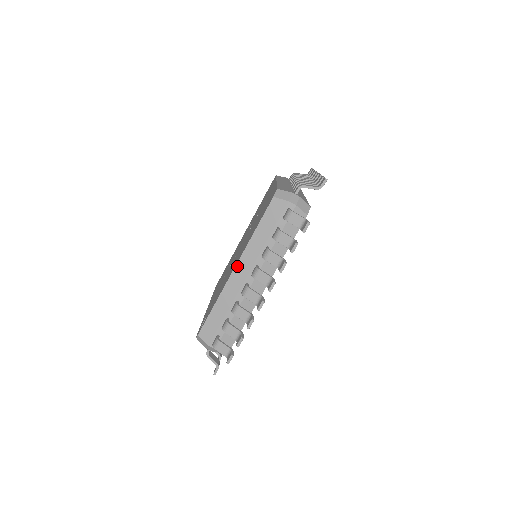
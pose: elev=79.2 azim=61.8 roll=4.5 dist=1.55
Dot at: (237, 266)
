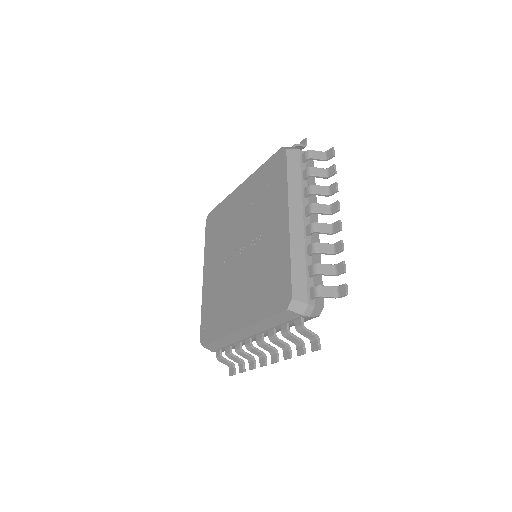
Dot at: (242, 330)
